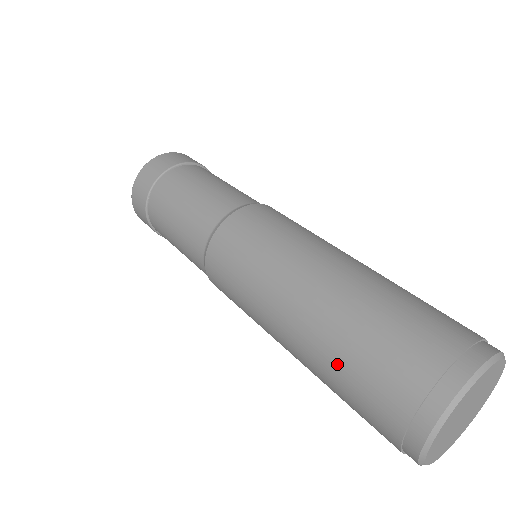
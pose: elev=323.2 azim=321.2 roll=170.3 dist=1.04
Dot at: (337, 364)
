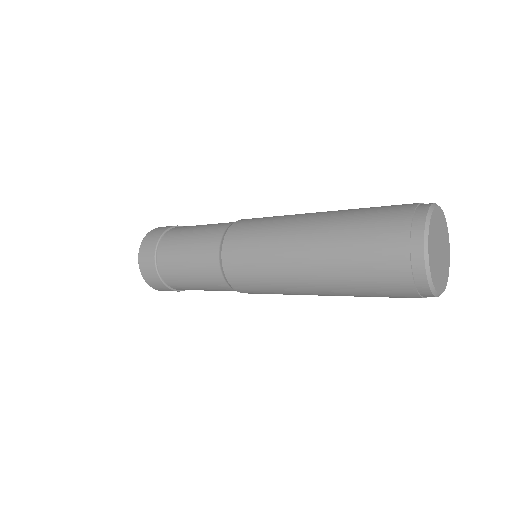
Dot at: (355, 215)
